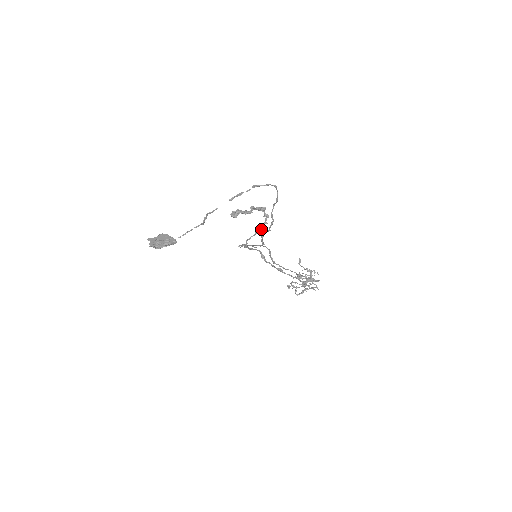
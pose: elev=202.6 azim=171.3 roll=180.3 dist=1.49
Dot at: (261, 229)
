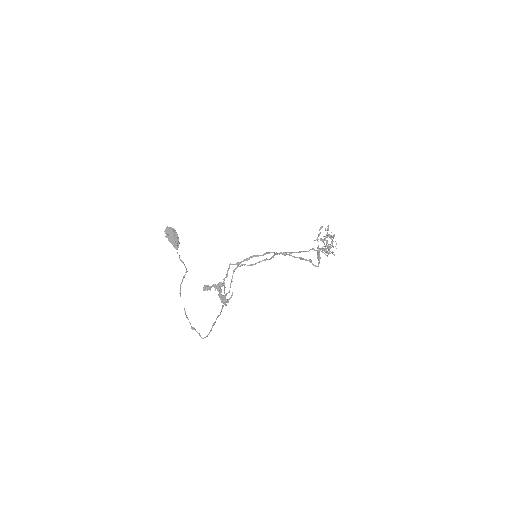
Dot at: (224, 297)
